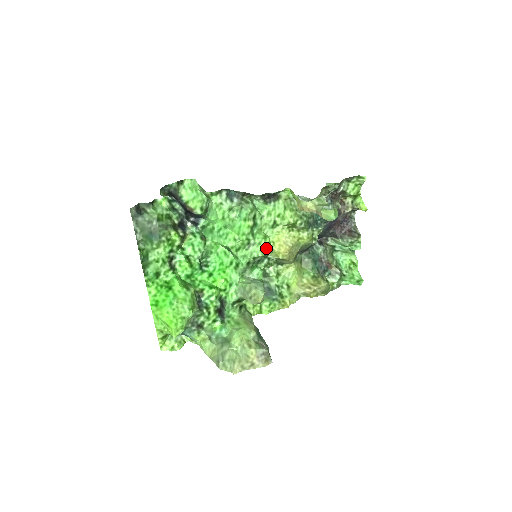
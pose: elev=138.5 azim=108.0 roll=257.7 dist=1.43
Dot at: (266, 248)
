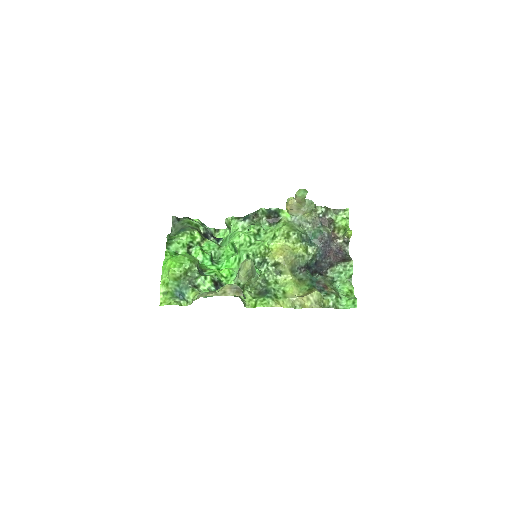
Dot at: (263, 247)
